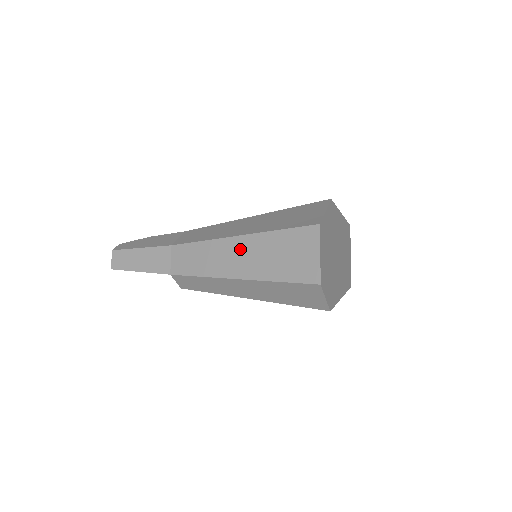
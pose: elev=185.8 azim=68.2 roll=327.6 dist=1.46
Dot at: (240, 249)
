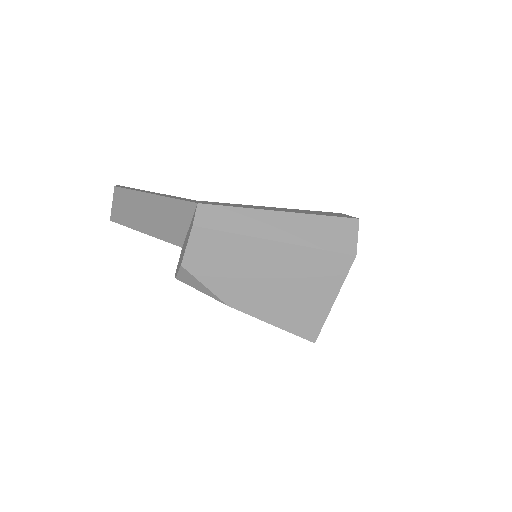
Dot at: (277, 208)
